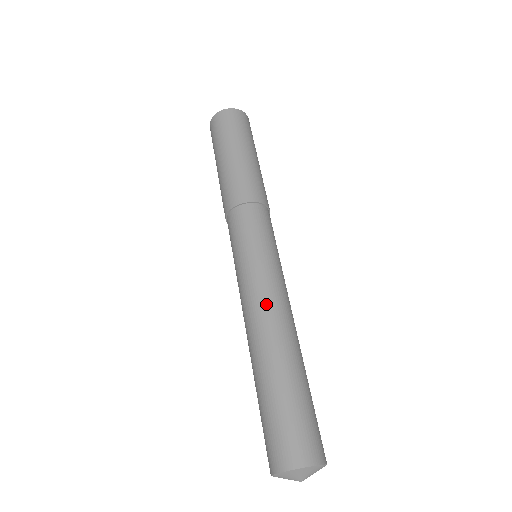
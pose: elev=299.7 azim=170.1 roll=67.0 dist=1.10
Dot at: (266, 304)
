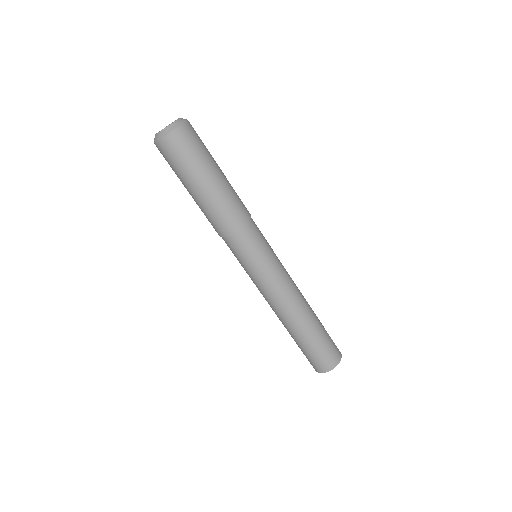
Dot at: (285, 298)
